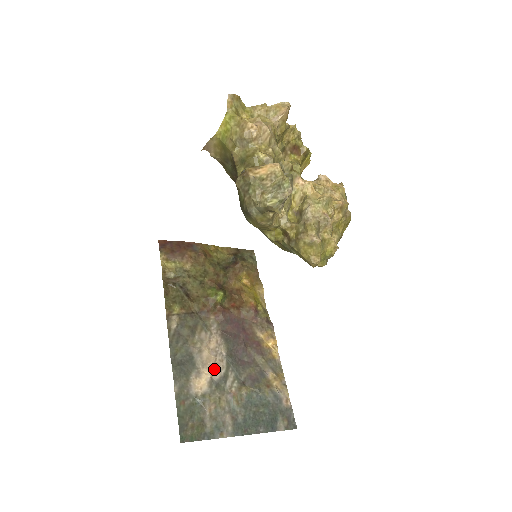
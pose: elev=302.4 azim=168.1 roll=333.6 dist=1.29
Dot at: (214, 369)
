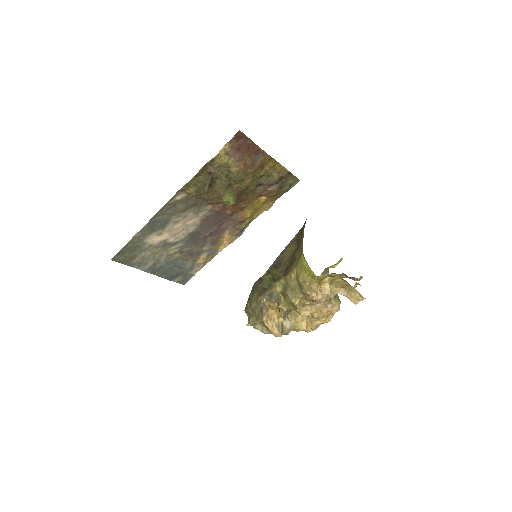
Dot at: (173, 236)
